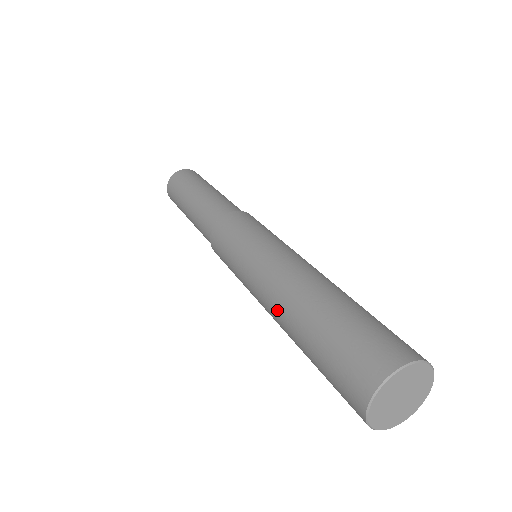
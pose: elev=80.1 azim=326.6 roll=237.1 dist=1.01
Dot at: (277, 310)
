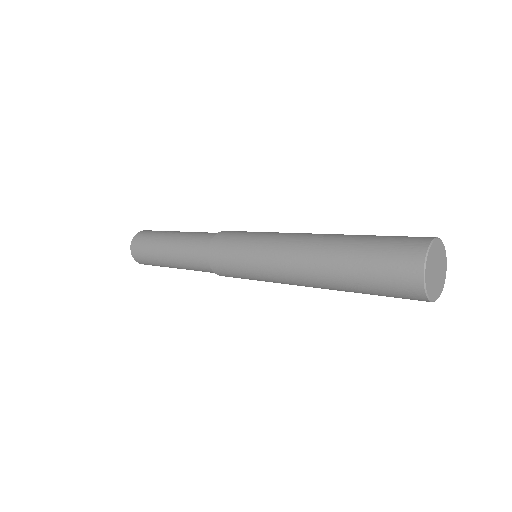
Dot at: (310, 252)
